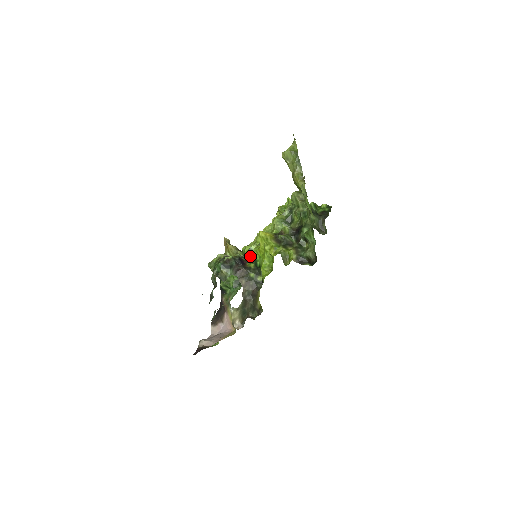
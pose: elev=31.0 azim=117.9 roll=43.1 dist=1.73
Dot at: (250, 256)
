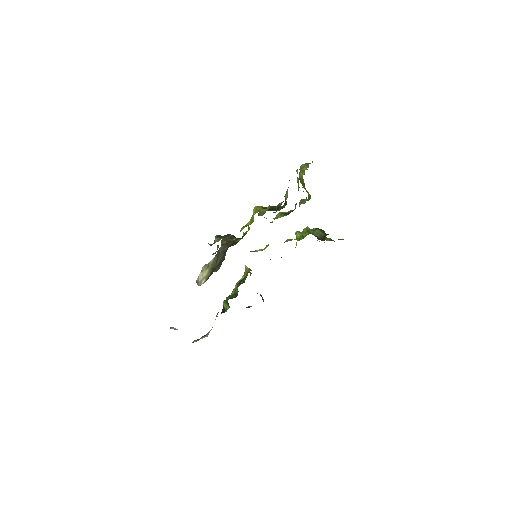
Dot at: occluded
